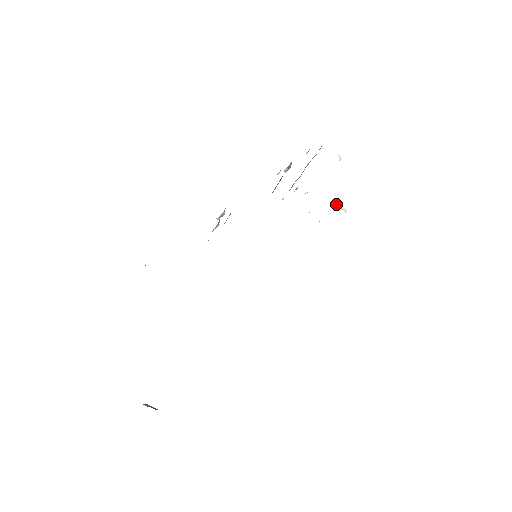
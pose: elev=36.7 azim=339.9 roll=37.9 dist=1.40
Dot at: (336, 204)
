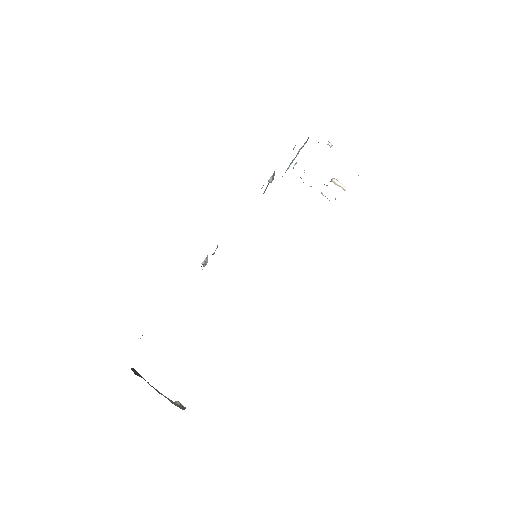
Dot at: (335, 183)
